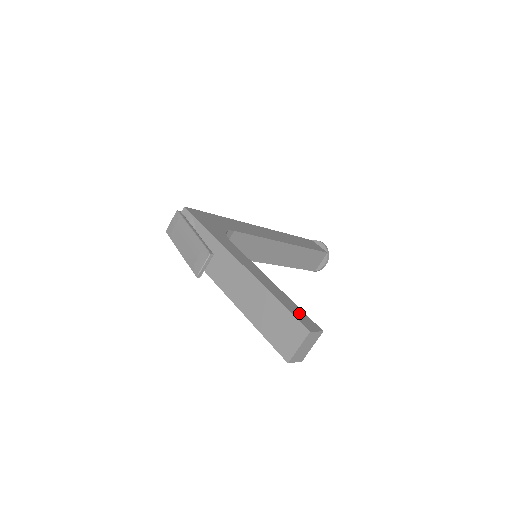
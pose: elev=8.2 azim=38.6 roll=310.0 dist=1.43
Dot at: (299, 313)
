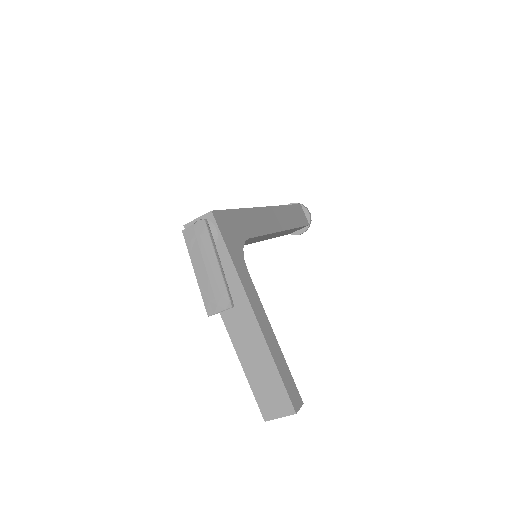
Dot at: (291, 384)
